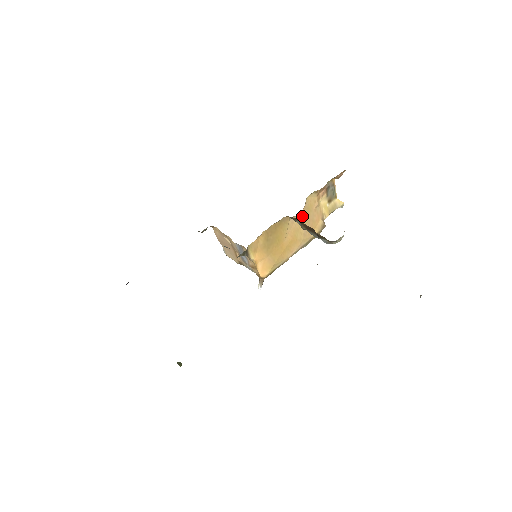
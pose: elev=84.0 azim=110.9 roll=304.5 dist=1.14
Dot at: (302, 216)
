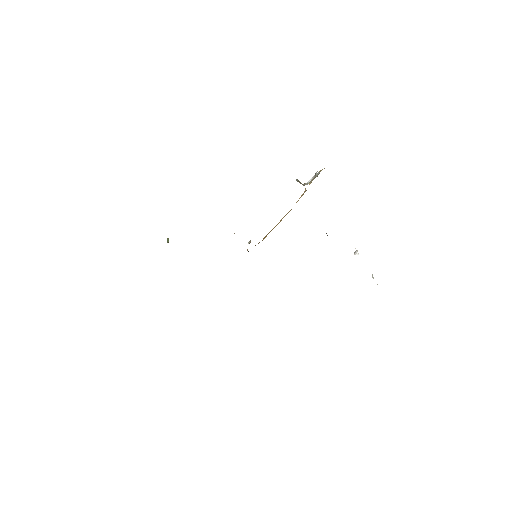
Dot at: (291, 209)
